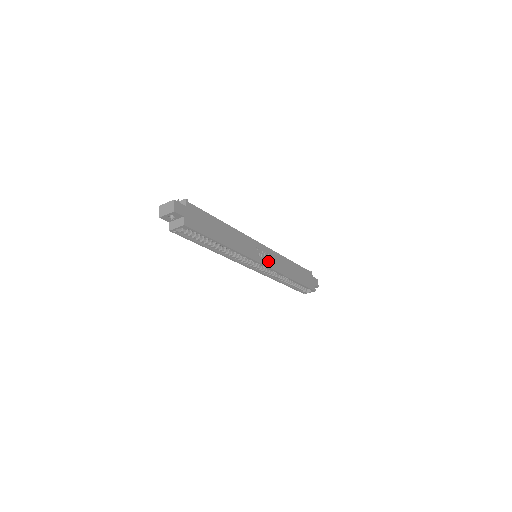
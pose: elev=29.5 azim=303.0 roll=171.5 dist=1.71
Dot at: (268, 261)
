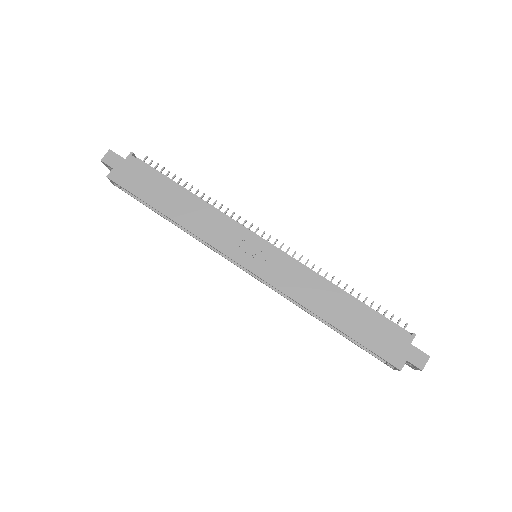
Dot at: (263, 267)
